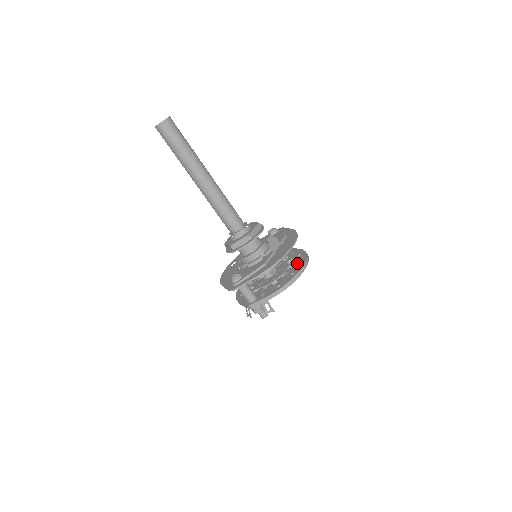
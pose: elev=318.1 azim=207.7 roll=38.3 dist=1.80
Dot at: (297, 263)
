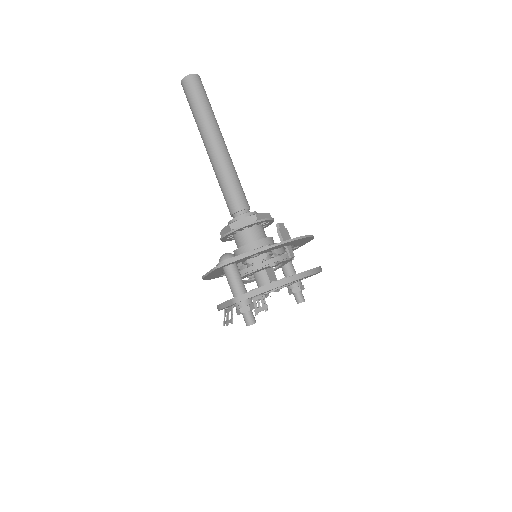
Dot at: occluded
